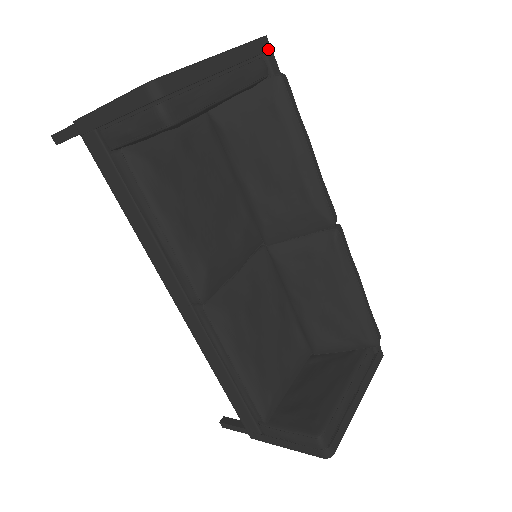
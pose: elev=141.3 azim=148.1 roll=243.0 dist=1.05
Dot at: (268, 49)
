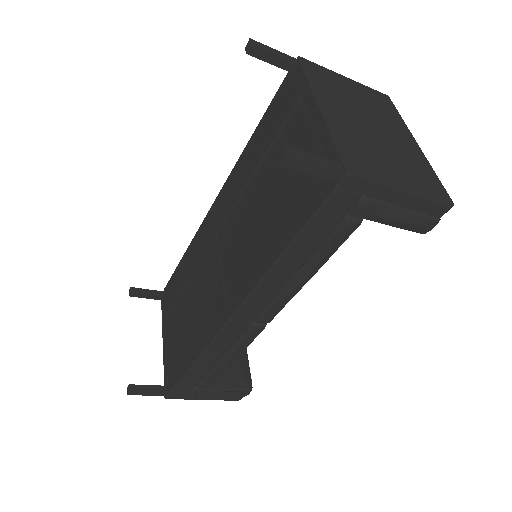
Dot at: occluded
